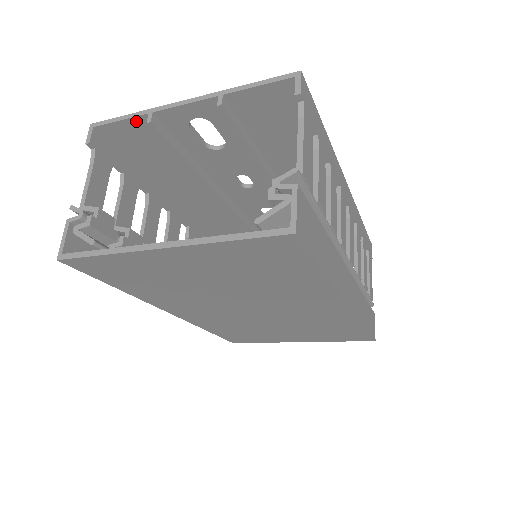
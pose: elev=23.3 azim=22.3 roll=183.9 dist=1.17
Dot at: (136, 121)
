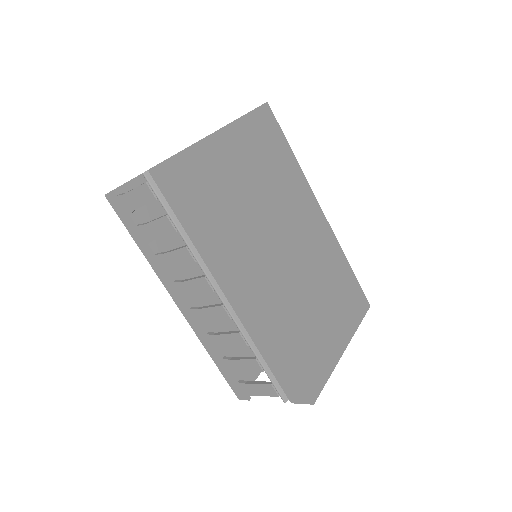
Dot at: (136, 182)
